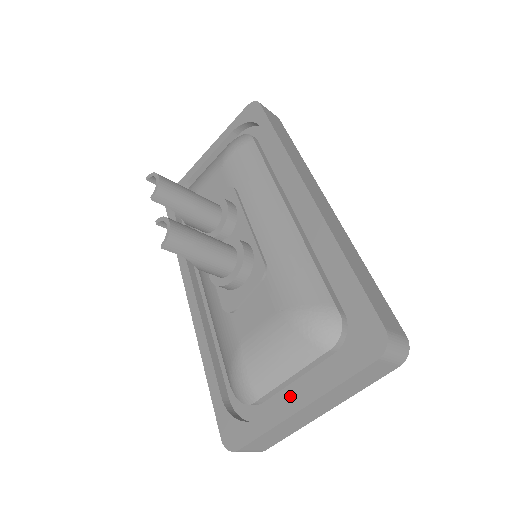
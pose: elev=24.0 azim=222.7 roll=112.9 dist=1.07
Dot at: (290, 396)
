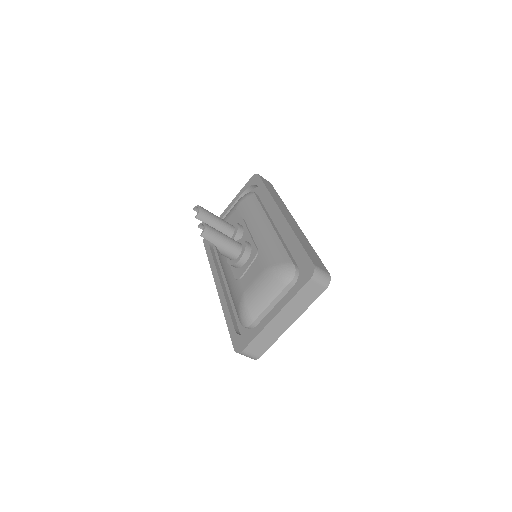
Dot at: occluded
